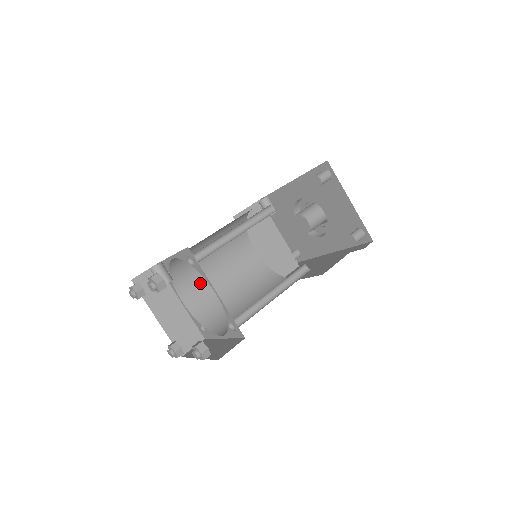
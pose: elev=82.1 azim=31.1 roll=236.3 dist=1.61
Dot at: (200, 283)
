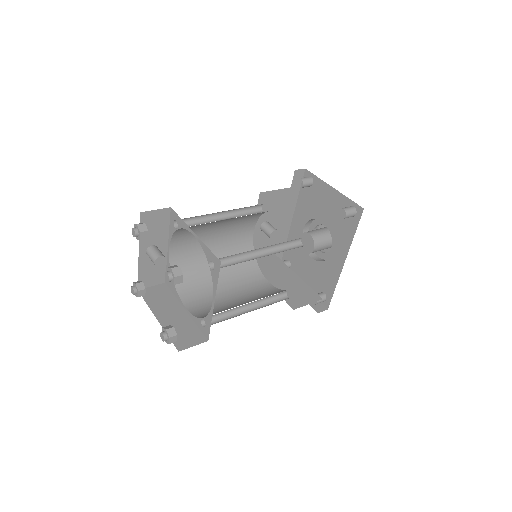
Dot at: (207, 297)
